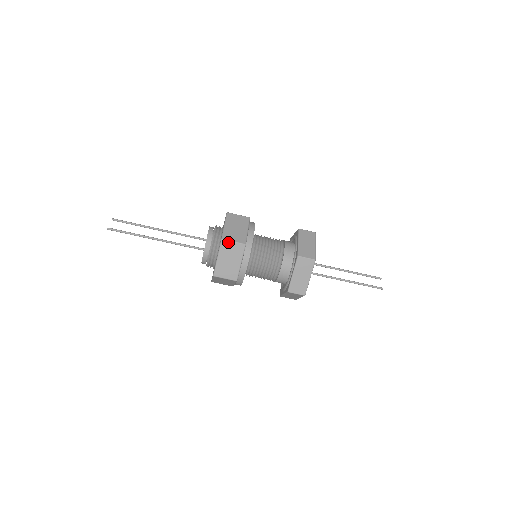
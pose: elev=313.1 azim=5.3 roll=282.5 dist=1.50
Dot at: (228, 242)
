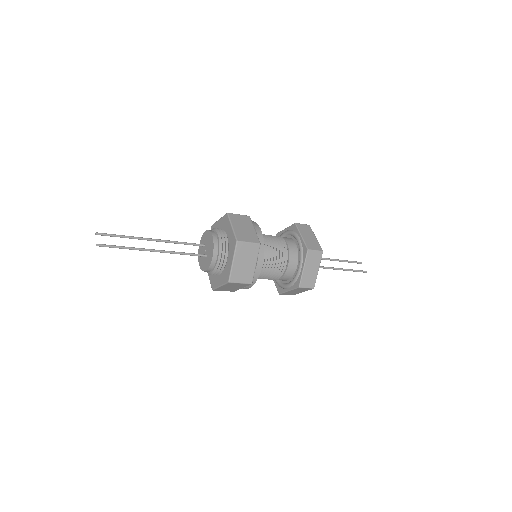
Dot at: (243, 243)
